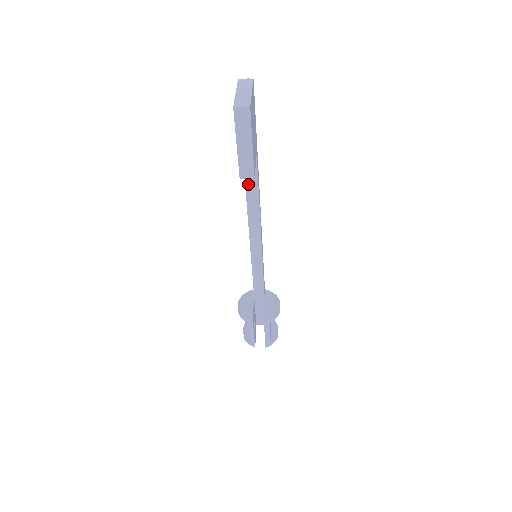
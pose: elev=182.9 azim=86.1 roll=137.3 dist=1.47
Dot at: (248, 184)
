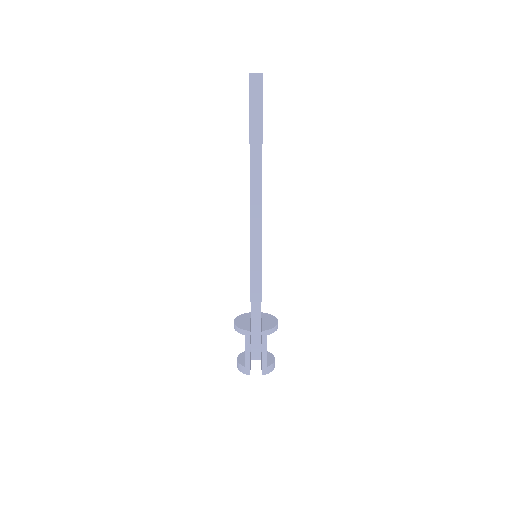
Dot at: (253, 174)
